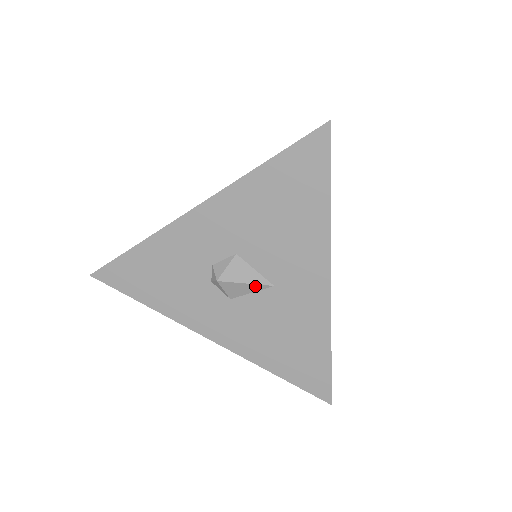
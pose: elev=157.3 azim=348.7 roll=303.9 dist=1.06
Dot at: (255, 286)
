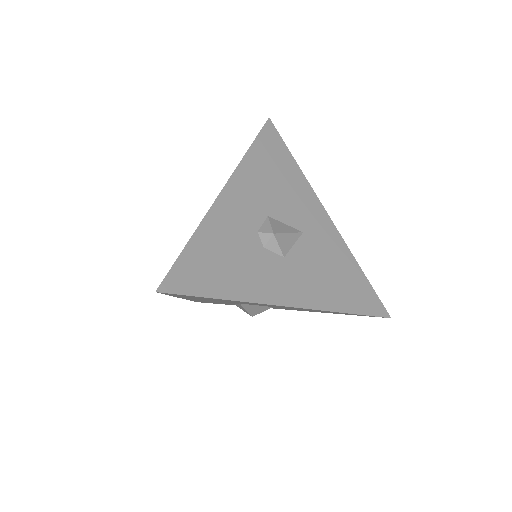
Dot at: (294, 235)
